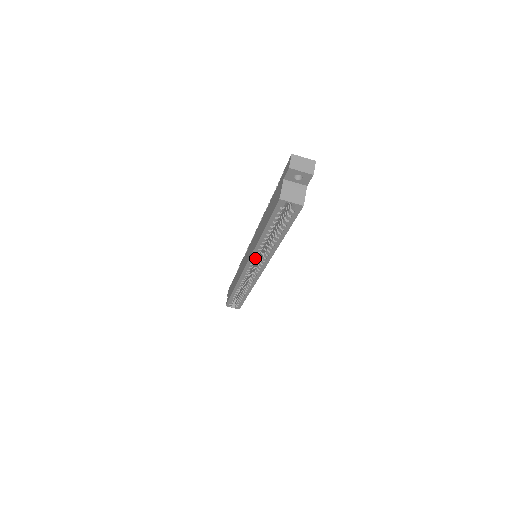
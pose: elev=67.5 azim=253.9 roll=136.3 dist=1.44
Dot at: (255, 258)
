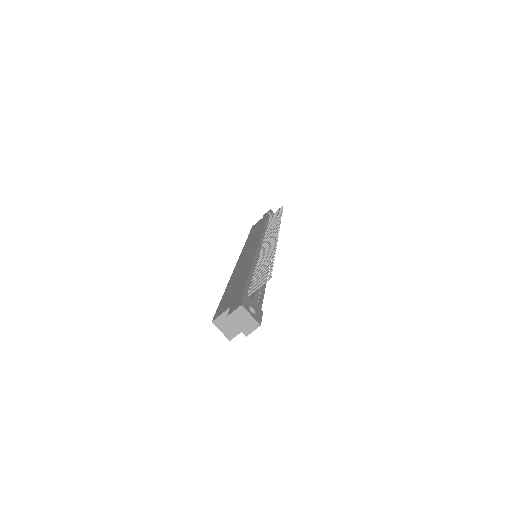
Dot at: occluded
